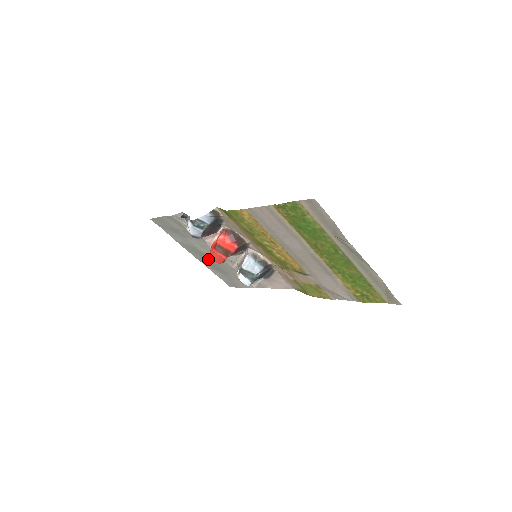
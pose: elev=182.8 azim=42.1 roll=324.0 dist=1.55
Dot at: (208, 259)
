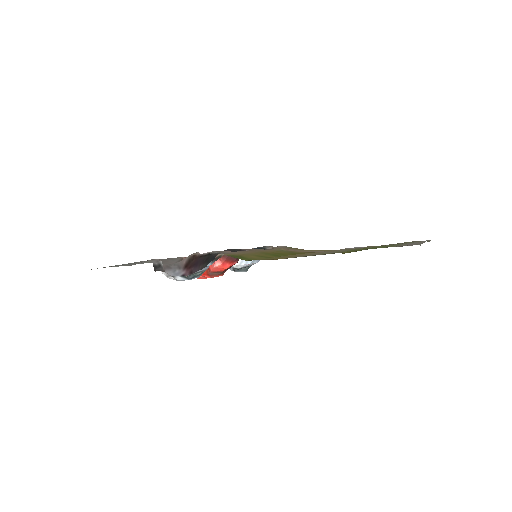
Dot at: occluded
